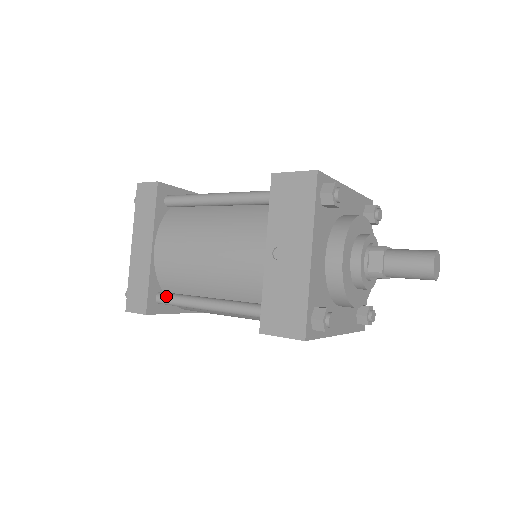
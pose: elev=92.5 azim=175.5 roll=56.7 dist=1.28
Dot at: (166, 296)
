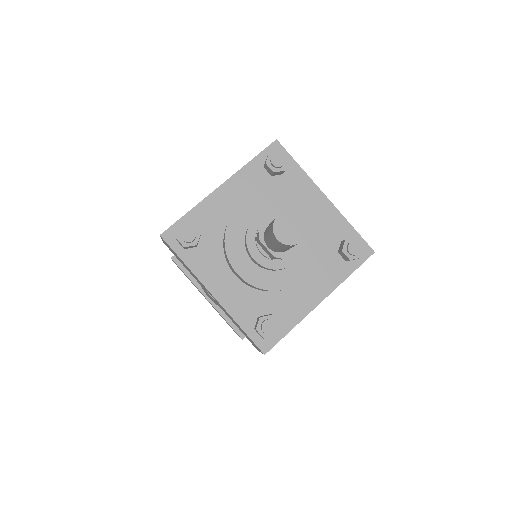
Dot at: occluded
